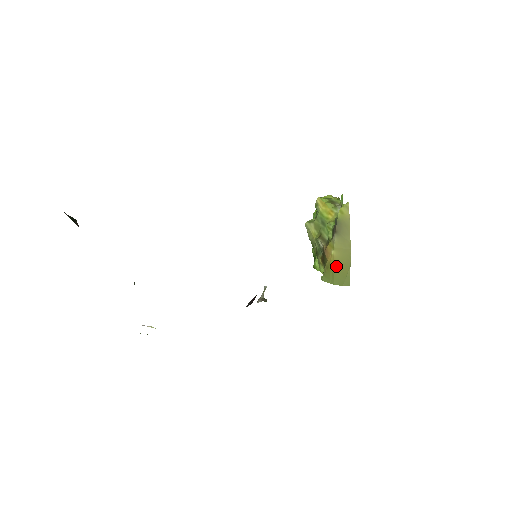
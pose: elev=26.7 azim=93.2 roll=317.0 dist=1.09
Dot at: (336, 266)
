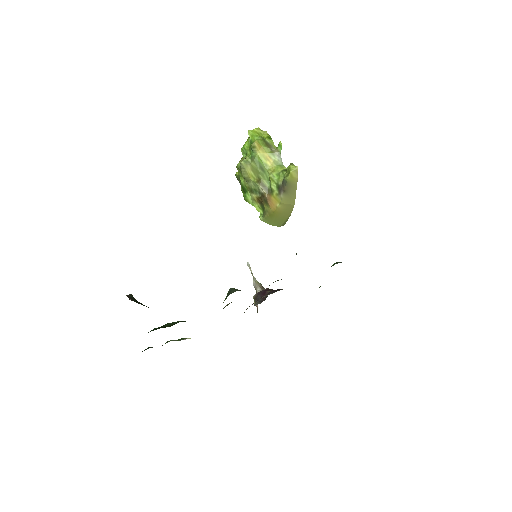
Dot at: (278, 215)
